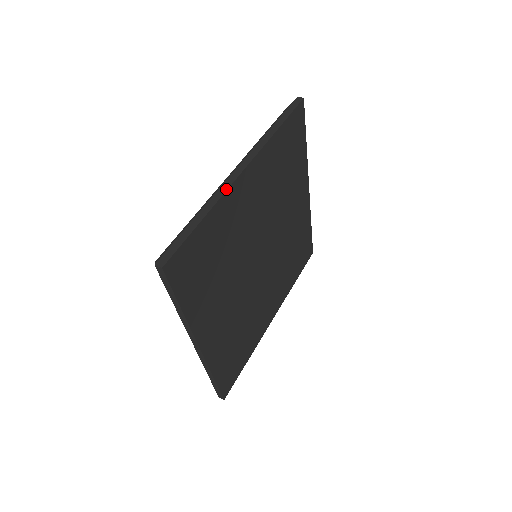
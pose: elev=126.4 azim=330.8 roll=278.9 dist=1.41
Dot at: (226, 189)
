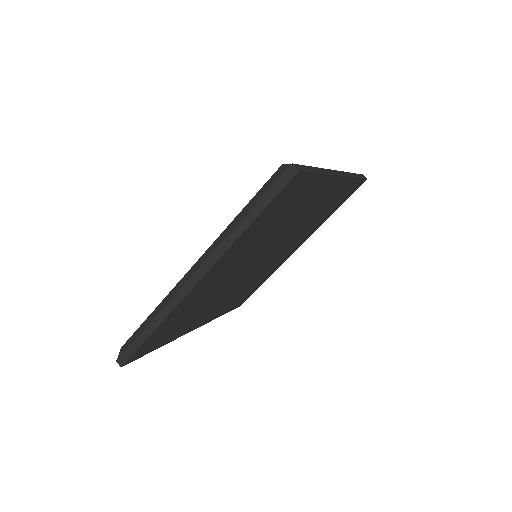
Dot at: (334, 174)
